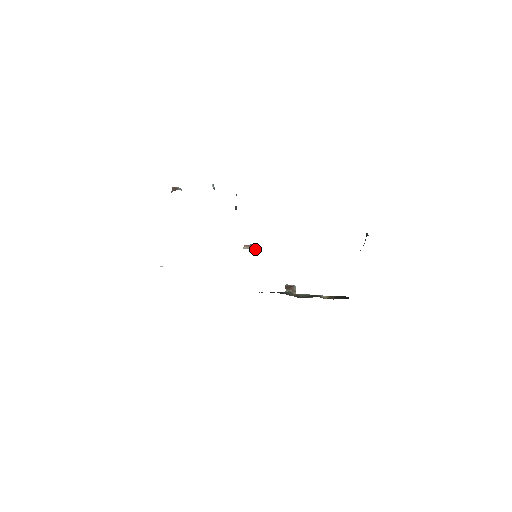
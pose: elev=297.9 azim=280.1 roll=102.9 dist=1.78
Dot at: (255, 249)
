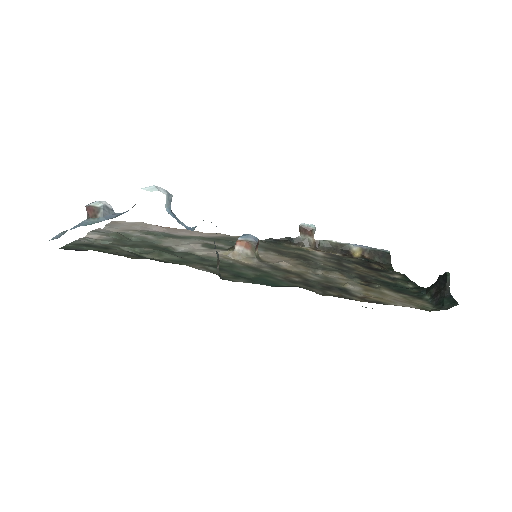
Dot at: (254, 253)
